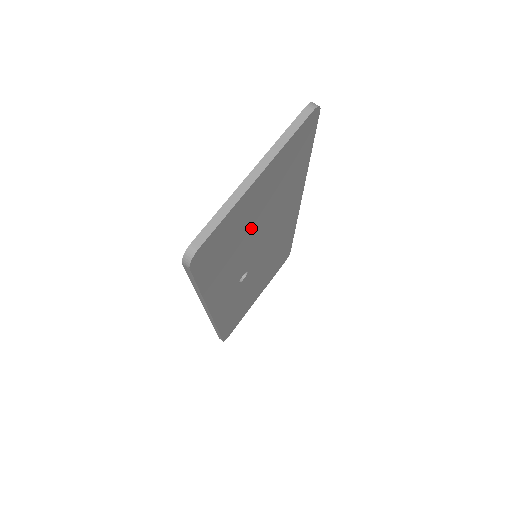
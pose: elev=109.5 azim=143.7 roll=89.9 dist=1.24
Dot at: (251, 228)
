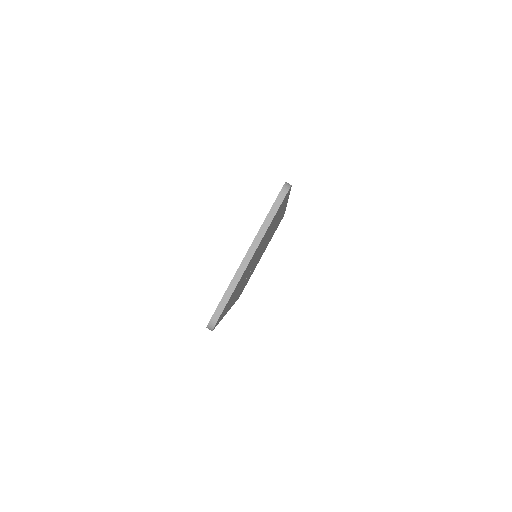
Dot at: (250, 266)
